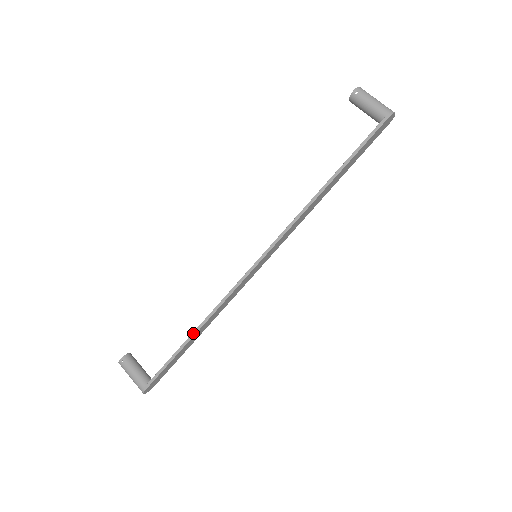
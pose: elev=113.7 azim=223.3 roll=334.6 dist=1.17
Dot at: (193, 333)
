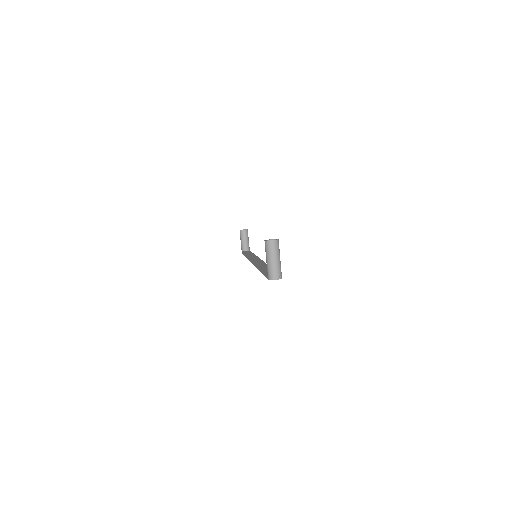
Dot at: (245, 255)
